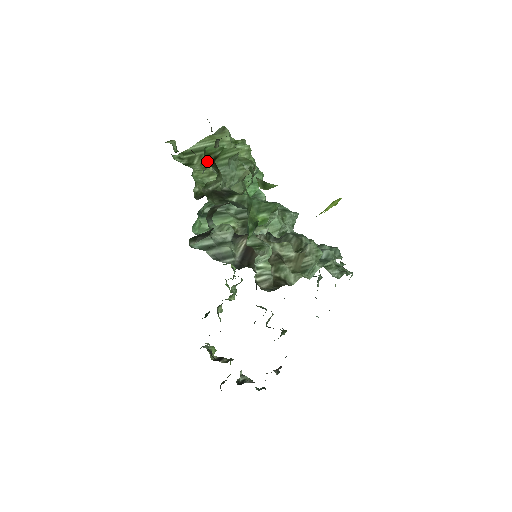
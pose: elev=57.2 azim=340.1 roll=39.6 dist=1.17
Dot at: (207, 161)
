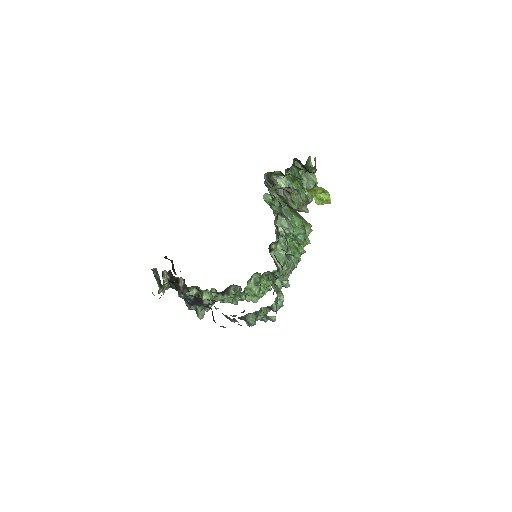
Dot at: (306, 164)
